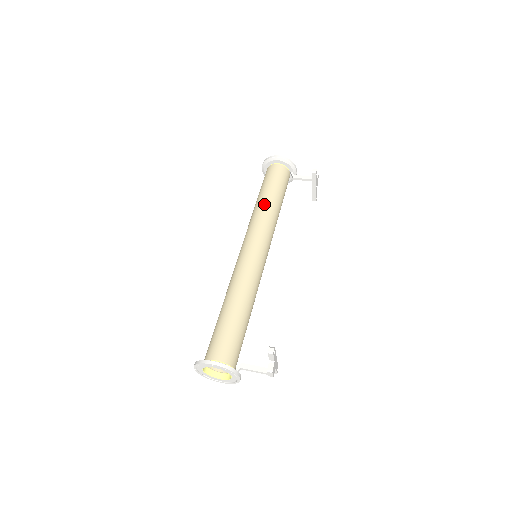
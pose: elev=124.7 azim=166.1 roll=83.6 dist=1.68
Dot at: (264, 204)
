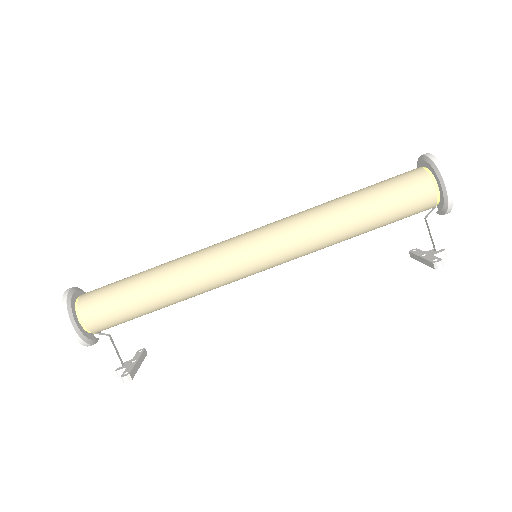
Dot at: (340, 222)
